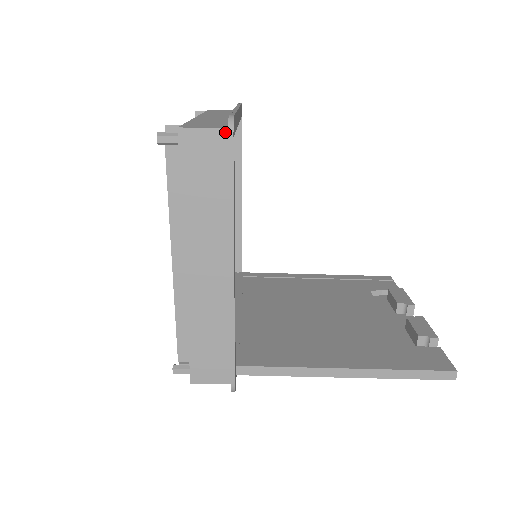
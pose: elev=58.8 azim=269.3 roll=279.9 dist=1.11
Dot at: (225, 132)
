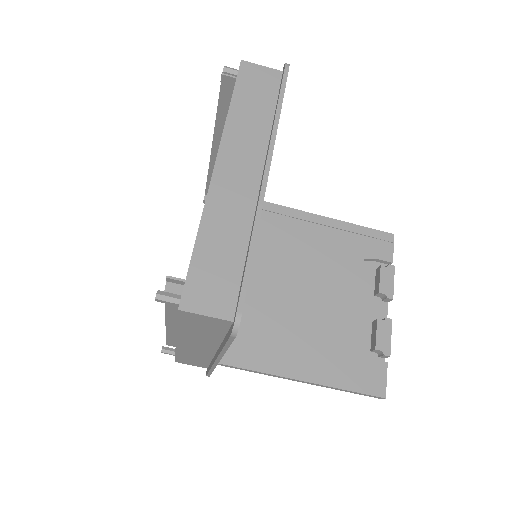
Dot at: (229, 322)
